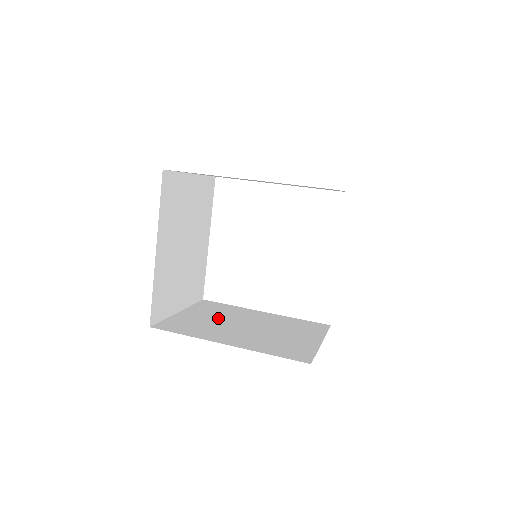
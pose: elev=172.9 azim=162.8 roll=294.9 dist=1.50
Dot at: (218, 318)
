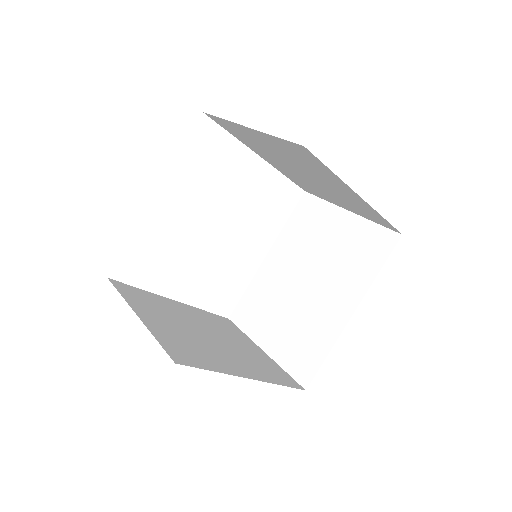
Dot at: (283, 310)
